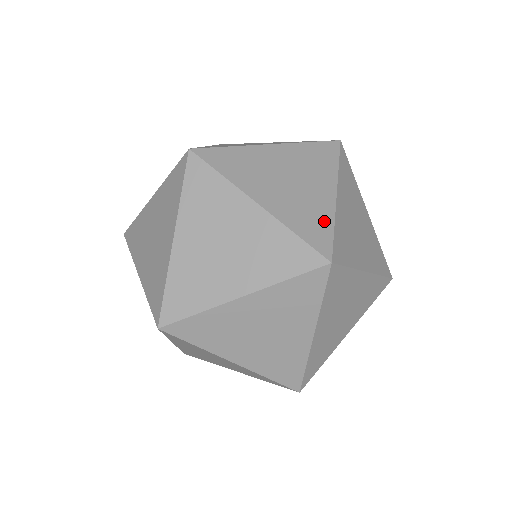
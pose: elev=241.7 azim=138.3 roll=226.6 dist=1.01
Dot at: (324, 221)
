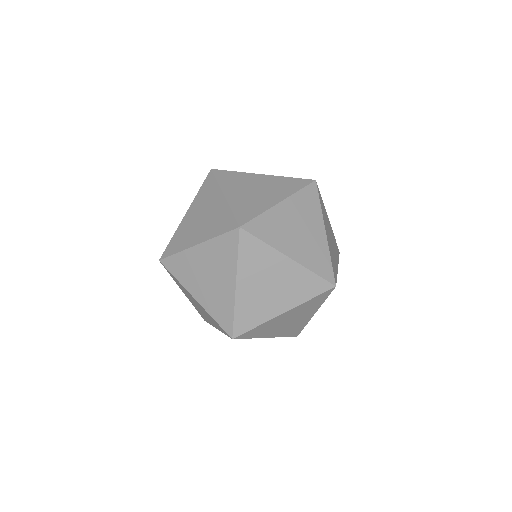
Dot at: (336, 270)
